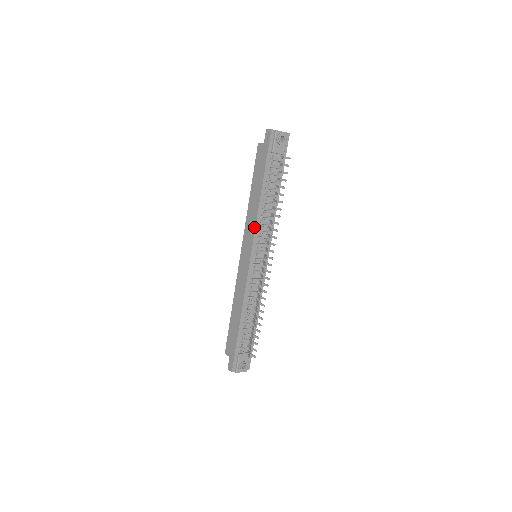
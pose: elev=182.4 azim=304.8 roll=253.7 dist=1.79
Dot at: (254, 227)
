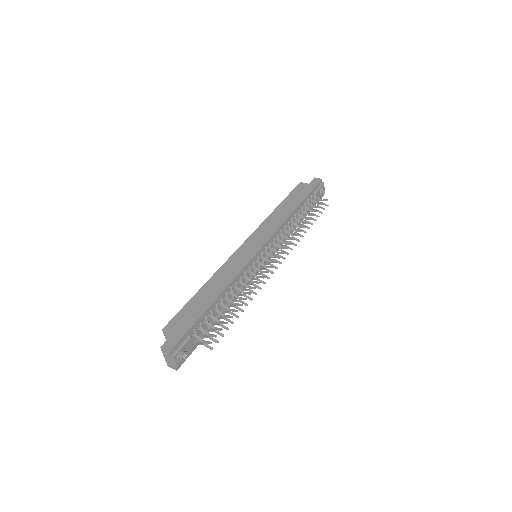
Dot at: (276, 228)
